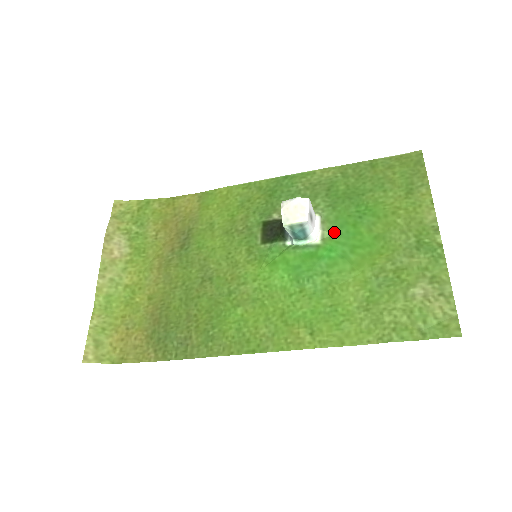
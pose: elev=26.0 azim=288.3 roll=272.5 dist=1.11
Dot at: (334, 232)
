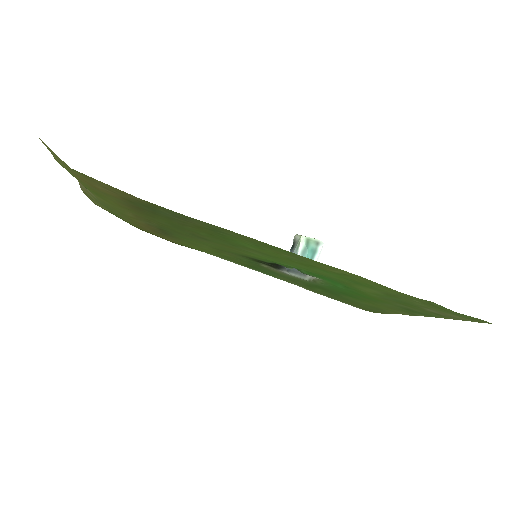
Dot at: (328, 285)
